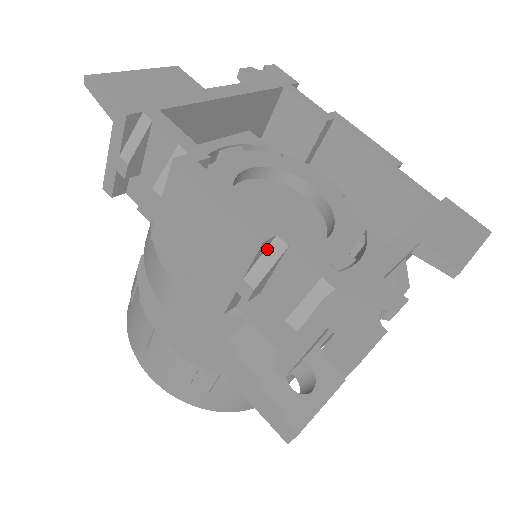
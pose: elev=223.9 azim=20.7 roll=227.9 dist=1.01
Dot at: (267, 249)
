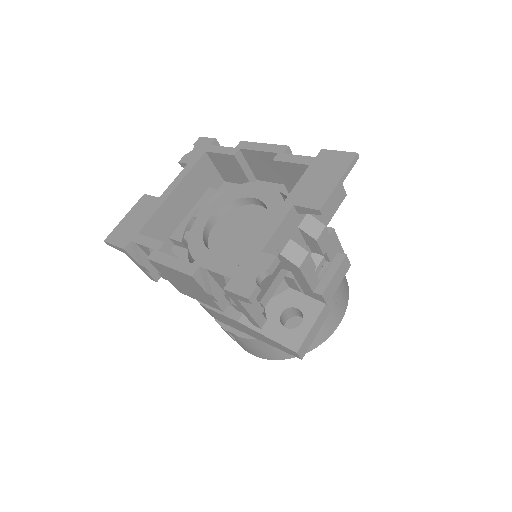
Dot at: (202, 275)
